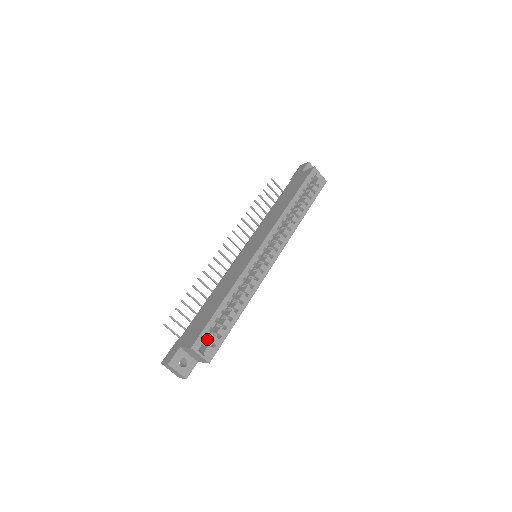
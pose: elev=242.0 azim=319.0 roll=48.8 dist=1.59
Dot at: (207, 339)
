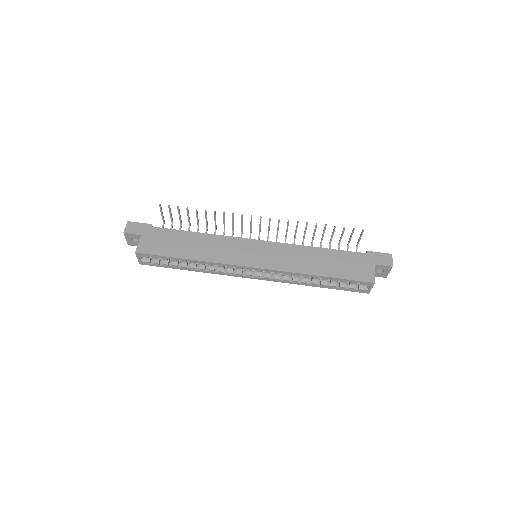
Dot at: occluded
